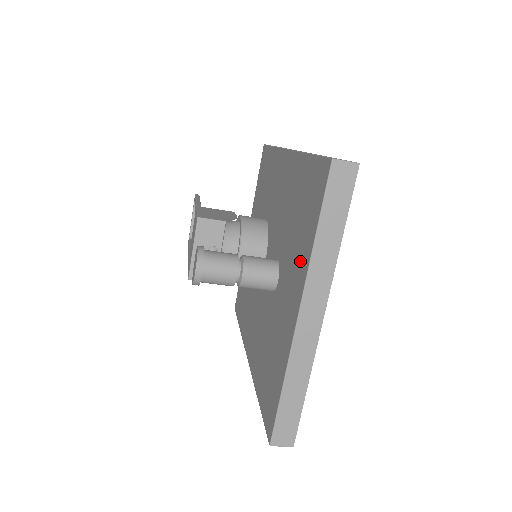
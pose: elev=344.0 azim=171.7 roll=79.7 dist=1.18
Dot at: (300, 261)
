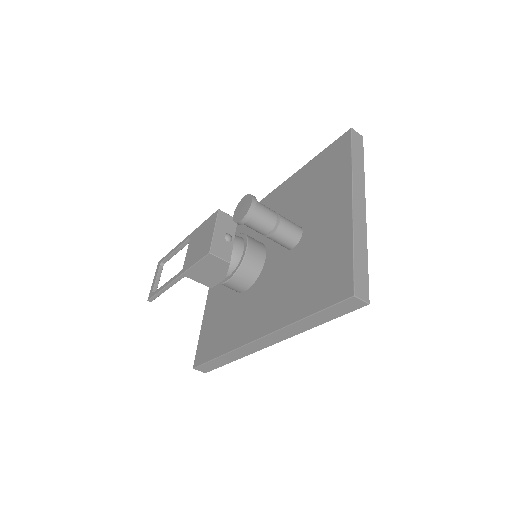
Dot at: (337, 186)
